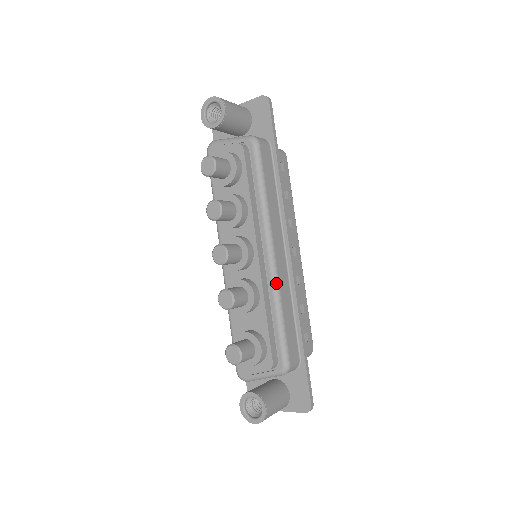
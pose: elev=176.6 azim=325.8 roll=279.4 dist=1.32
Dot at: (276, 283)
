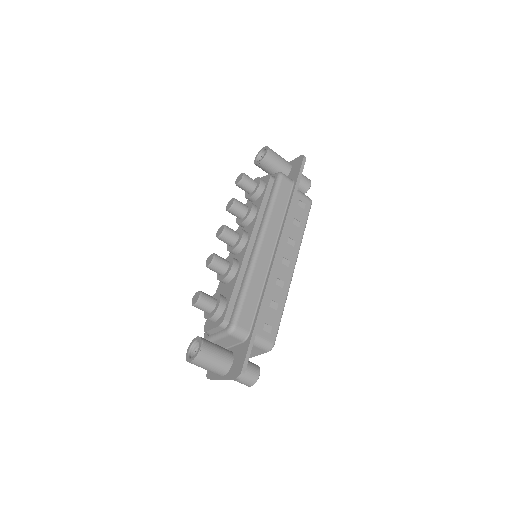
Dot at: (253, 264)
